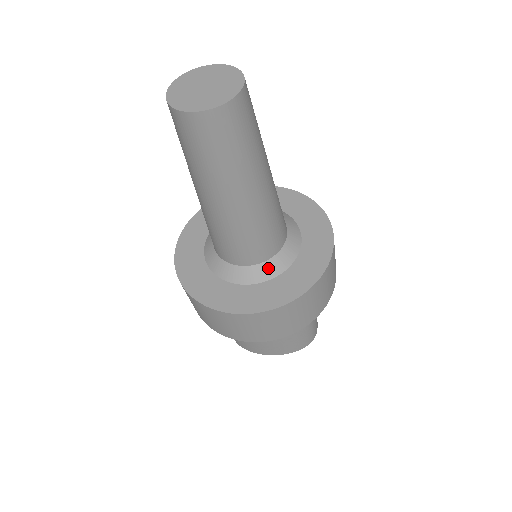
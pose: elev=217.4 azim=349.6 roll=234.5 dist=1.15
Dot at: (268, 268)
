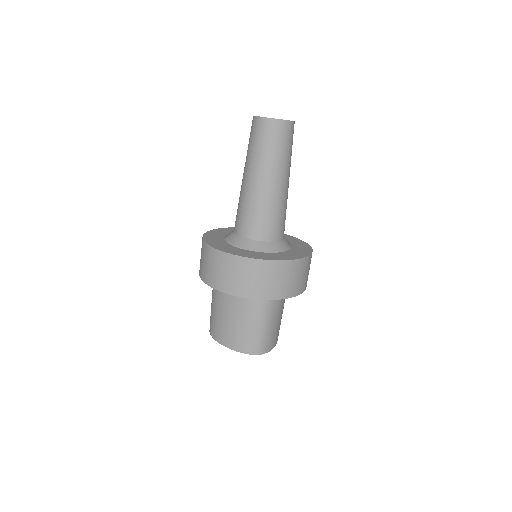
Dot at: (253, 244)
